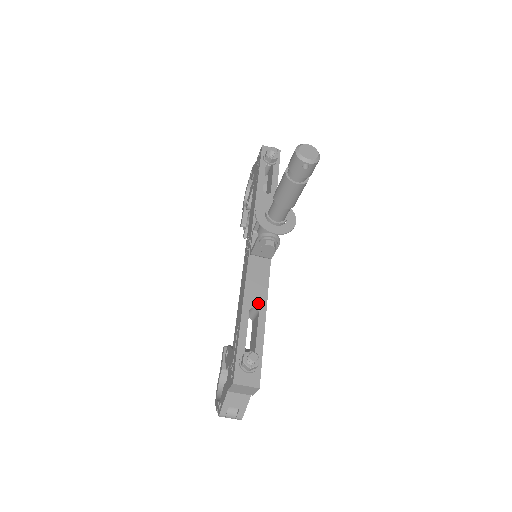
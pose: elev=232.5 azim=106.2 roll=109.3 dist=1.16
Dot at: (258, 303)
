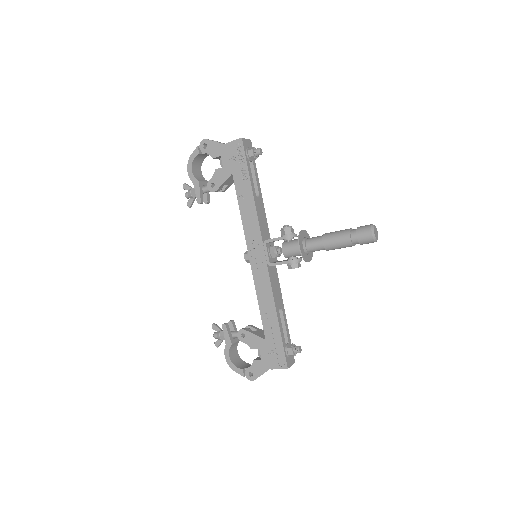
Dot at: (280, 304)
